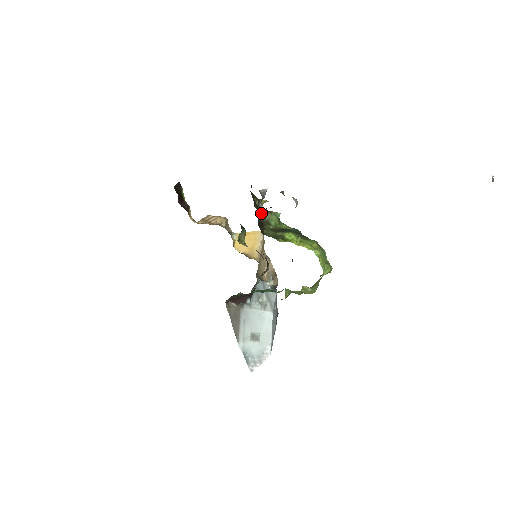
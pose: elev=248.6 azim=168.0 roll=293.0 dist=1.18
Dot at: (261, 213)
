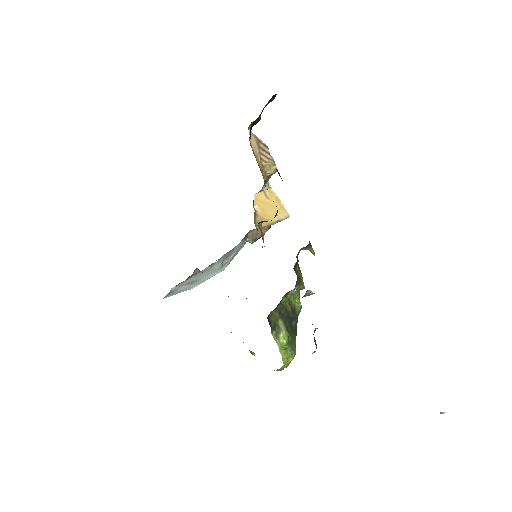
Dot at: occluded
